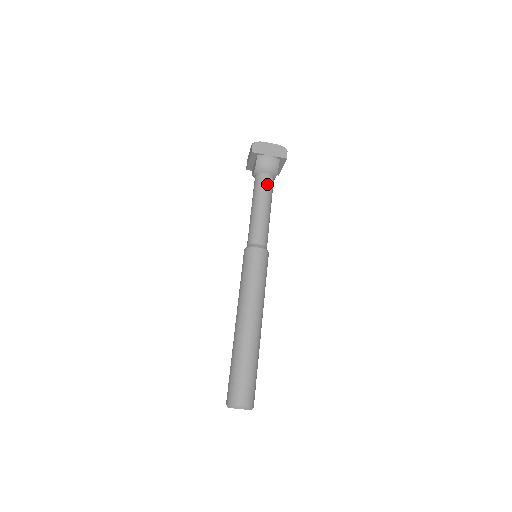
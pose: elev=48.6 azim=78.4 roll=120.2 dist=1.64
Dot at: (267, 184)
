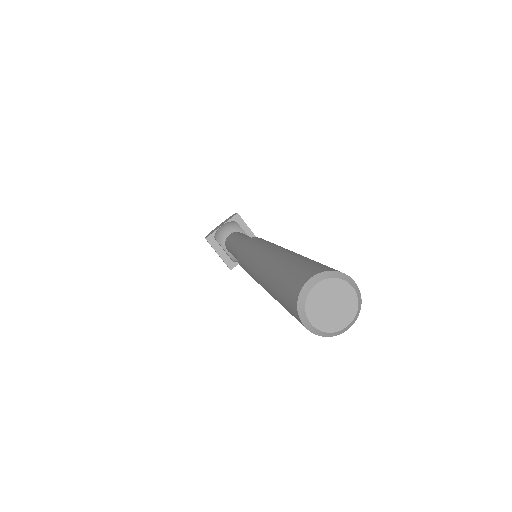
Dot at: (234, 234)
